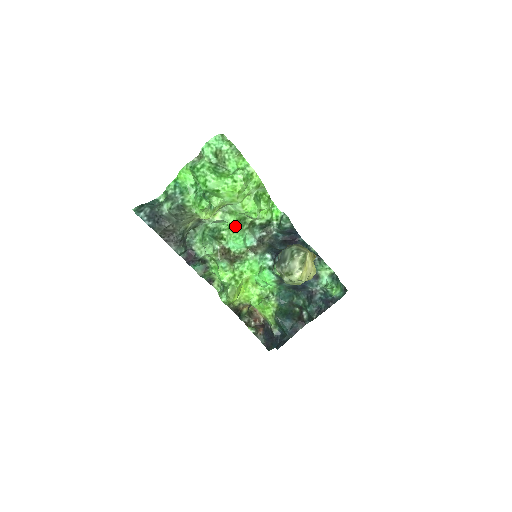
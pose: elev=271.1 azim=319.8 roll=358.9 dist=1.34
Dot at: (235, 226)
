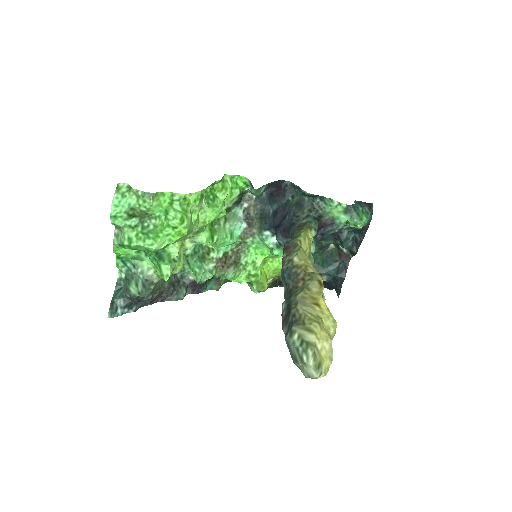
Dot at: (212, 239)
